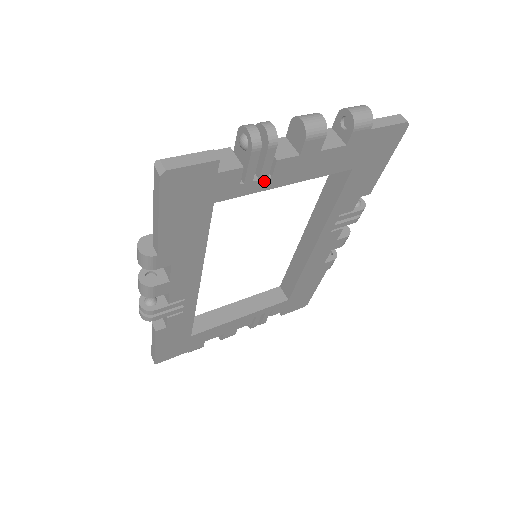
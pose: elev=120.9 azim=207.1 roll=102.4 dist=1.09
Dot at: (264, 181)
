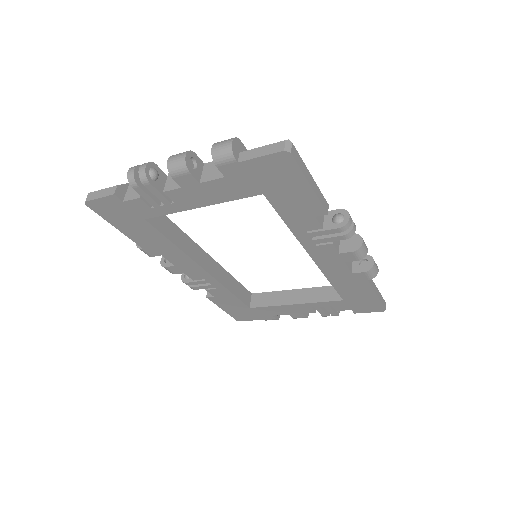
Dot at: (171, 205)
